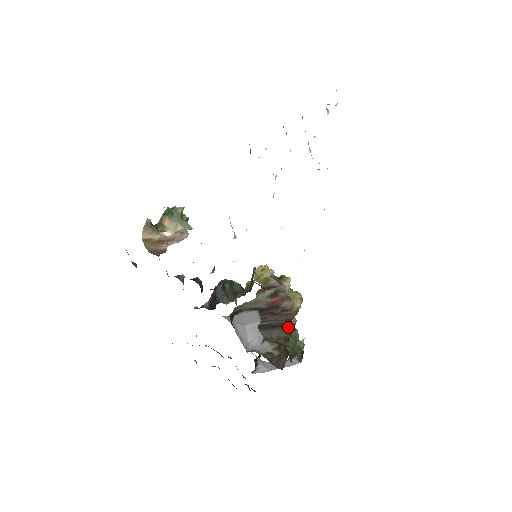
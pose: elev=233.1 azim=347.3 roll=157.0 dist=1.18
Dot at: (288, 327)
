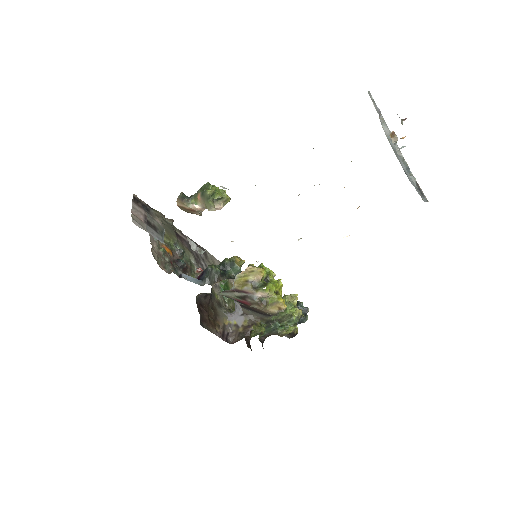
Dot at: (278, 314)
